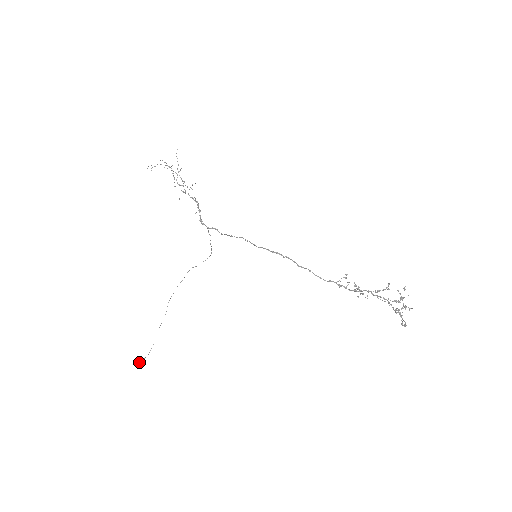
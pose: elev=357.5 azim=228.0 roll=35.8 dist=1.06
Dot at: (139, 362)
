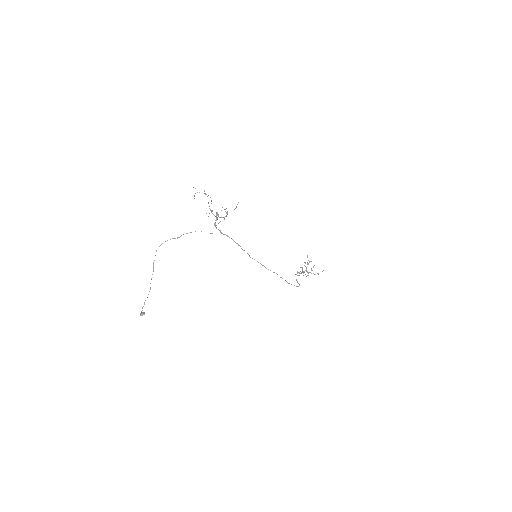
Dot at: occluded
